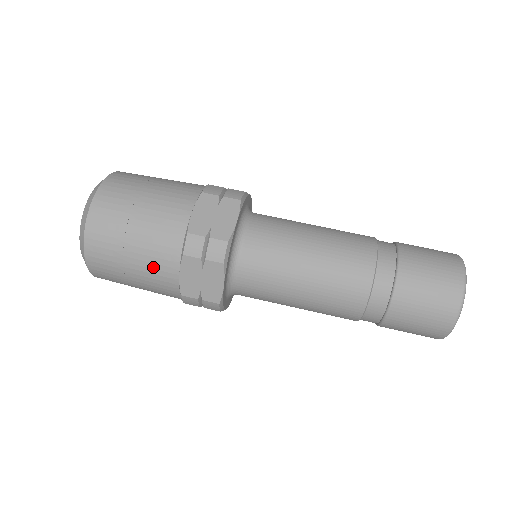
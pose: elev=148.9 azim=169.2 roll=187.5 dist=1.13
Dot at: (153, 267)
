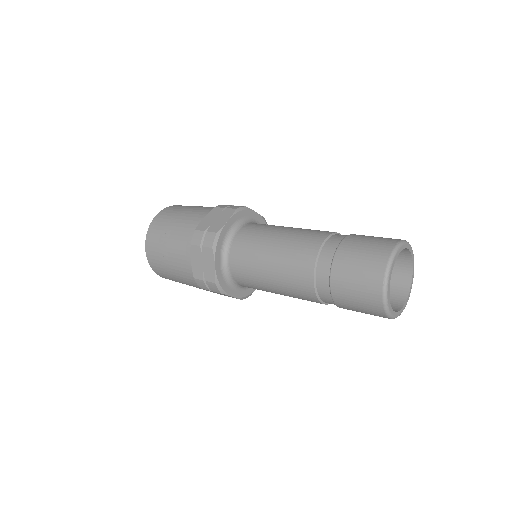
Dot at: (178, 257)
